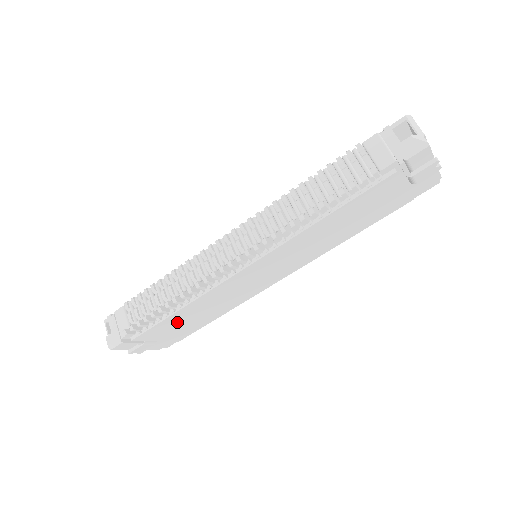
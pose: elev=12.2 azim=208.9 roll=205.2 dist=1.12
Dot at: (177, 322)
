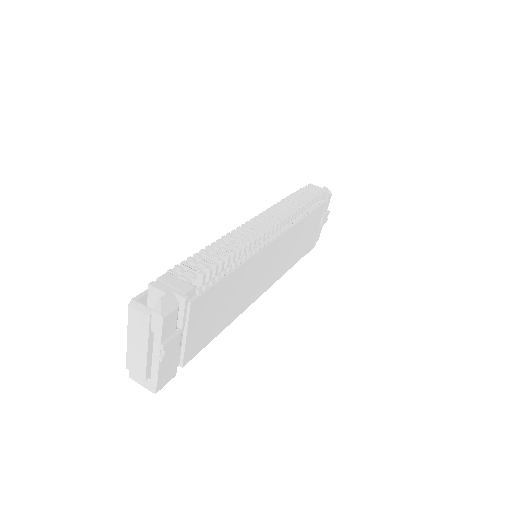
Dot at: (216, 301)
